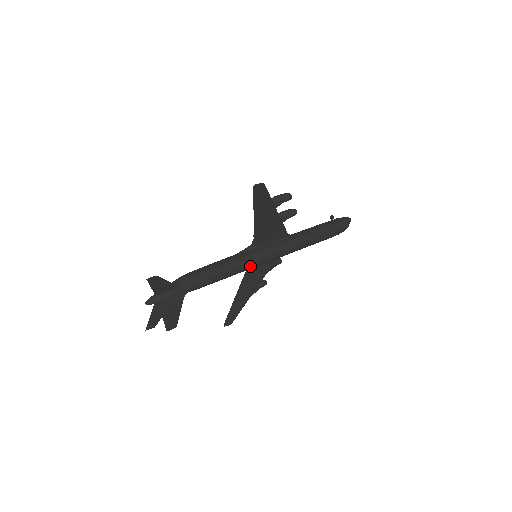
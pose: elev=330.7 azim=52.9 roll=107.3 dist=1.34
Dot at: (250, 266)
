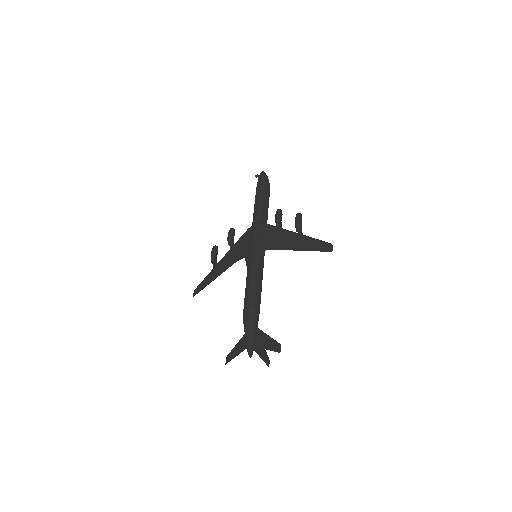
Dot at: occluded
